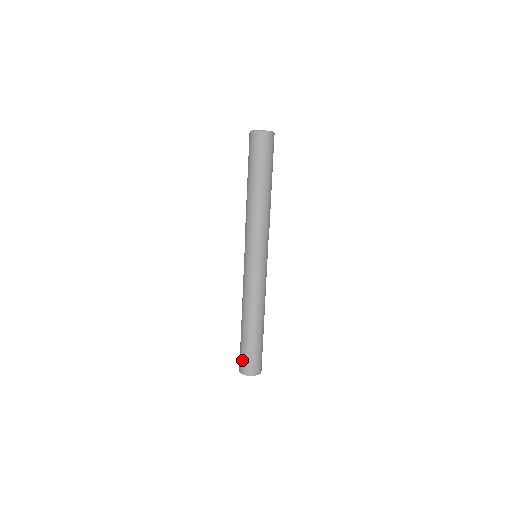
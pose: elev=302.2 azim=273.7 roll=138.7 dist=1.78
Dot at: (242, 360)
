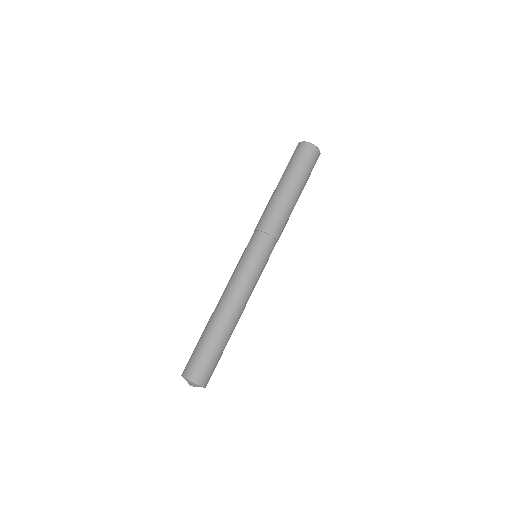
Dot at: (192, 360)
